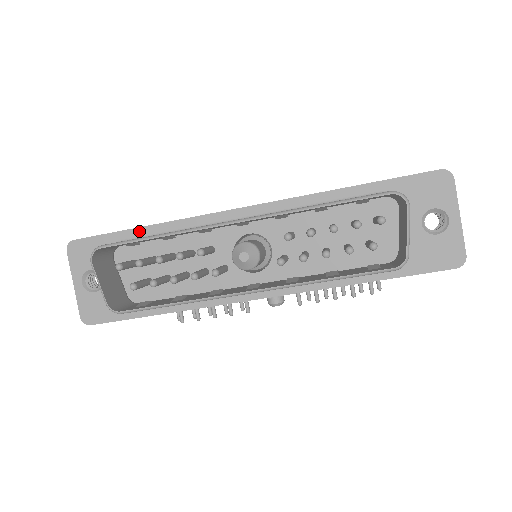
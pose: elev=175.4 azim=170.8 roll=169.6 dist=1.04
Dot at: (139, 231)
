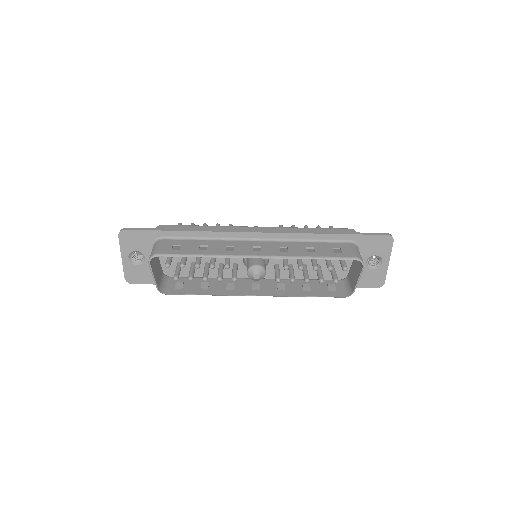
Dot at: (178, 233)
